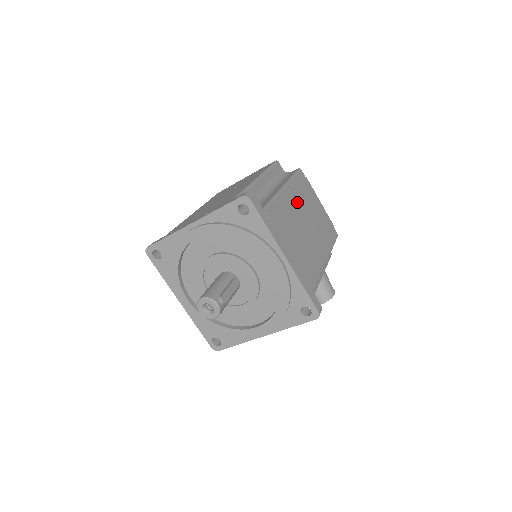
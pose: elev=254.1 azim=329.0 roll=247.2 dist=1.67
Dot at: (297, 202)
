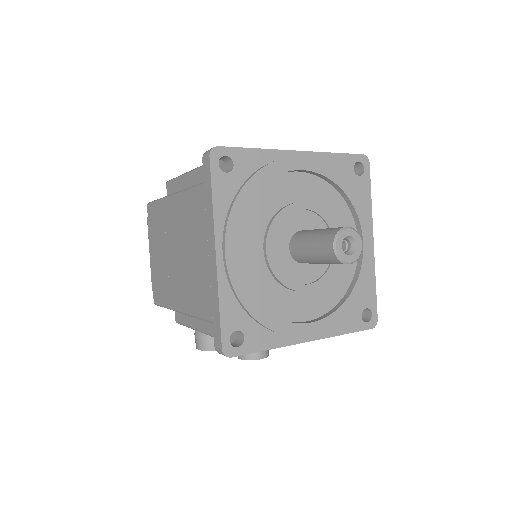
Dot at: occluded
